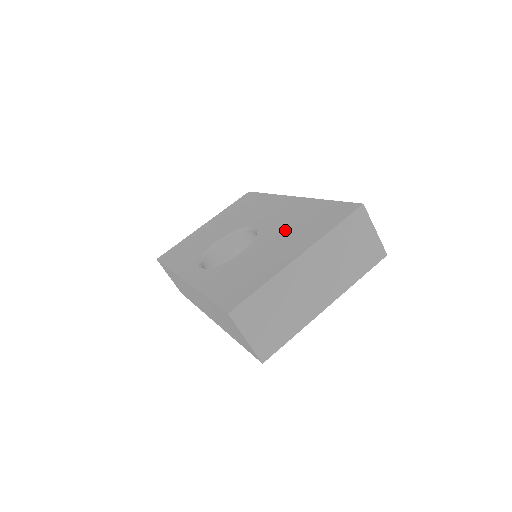
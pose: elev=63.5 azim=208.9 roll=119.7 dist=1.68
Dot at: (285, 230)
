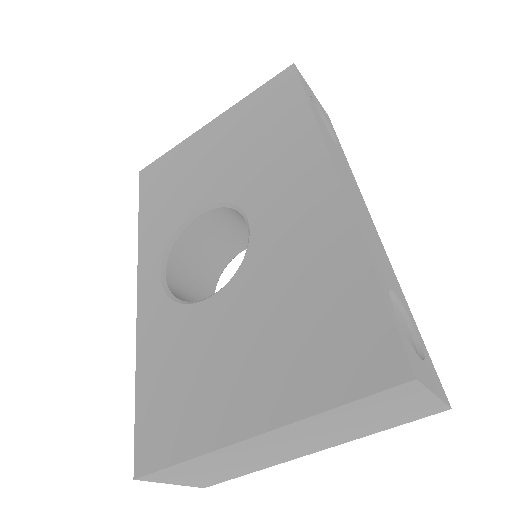
Dot at: (275, 304)
